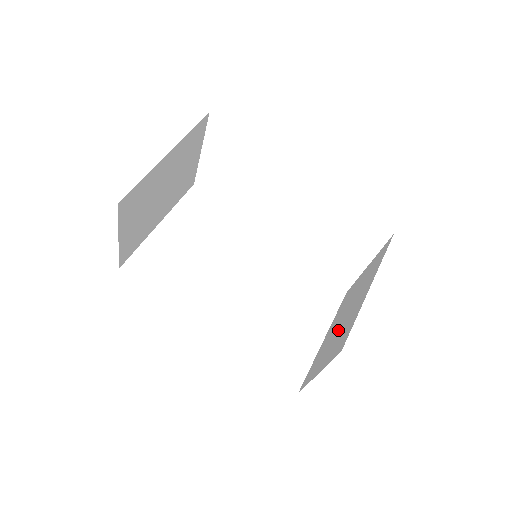
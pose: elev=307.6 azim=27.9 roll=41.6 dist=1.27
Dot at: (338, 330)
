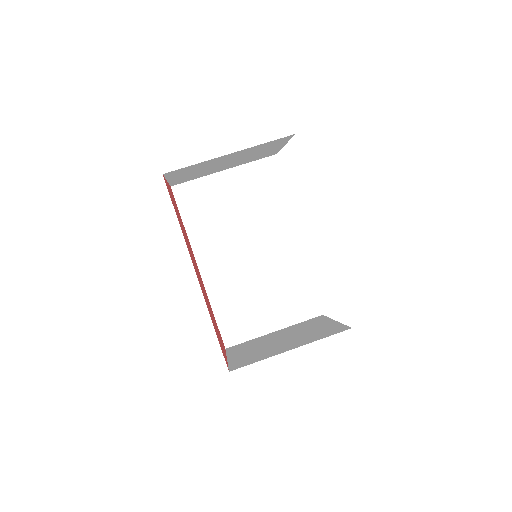
Dot at: (267, 345)
